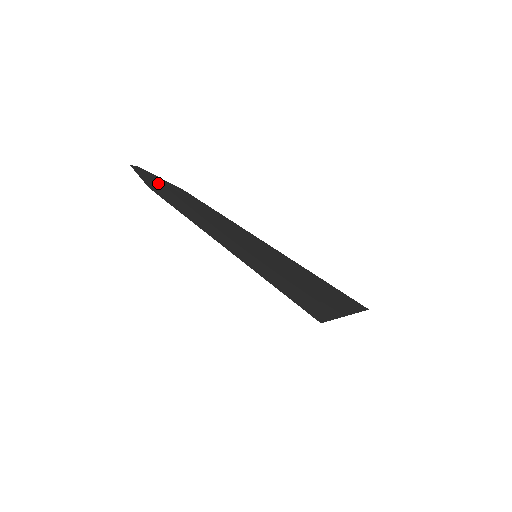
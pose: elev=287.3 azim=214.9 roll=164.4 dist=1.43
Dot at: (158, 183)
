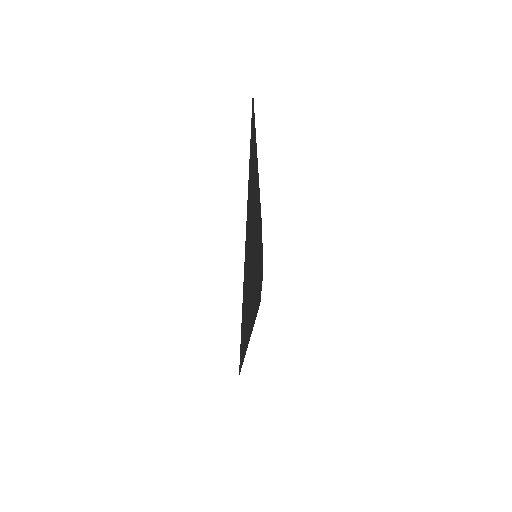
Dot at: (262, 267)
